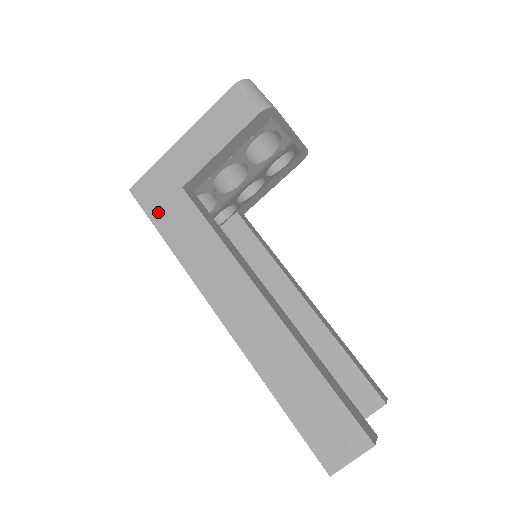
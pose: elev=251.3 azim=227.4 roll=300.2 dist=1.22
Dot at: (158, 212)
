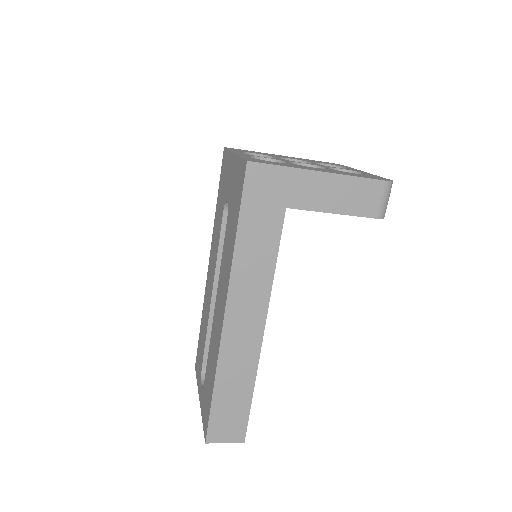
Dot at: (252, 205)
